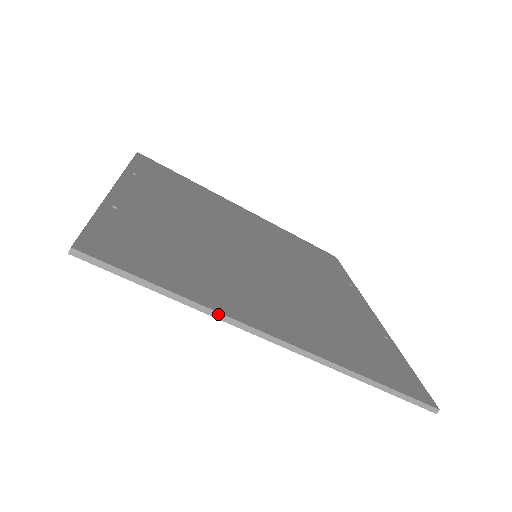
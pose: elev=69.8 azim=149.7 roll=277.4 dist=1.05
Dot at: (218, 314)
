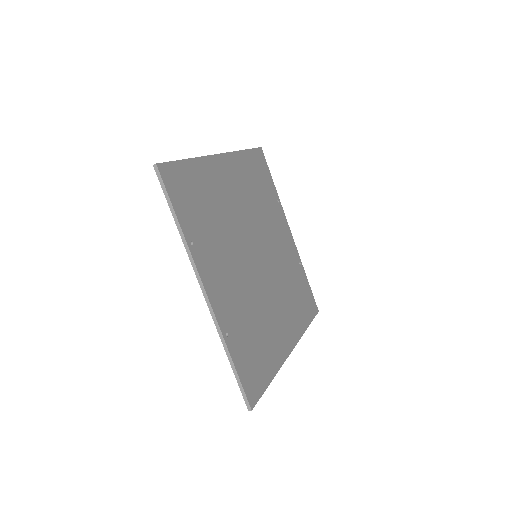
Dot at: occluded
